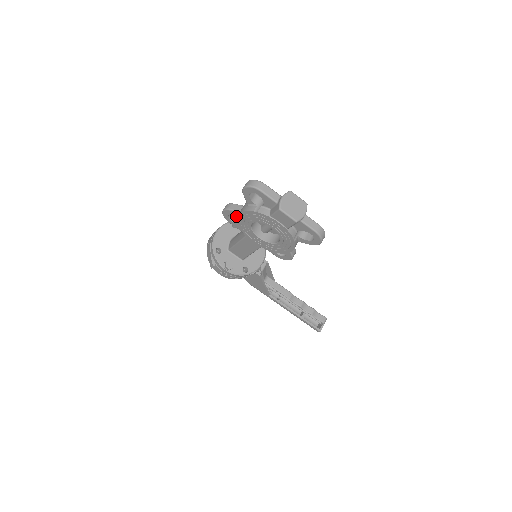
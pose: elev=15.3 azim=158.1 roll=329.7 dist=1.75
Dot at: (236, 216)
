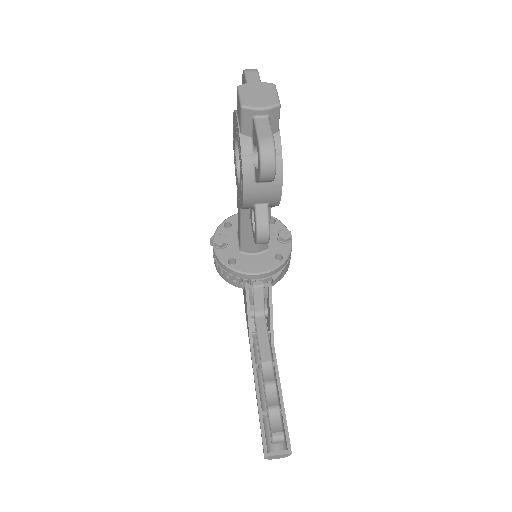
Dot at: occluded
